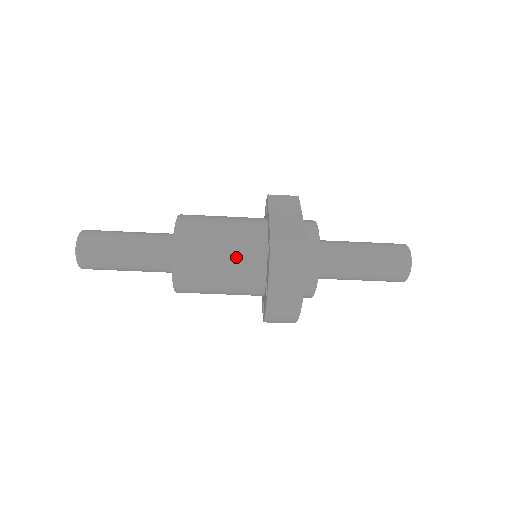
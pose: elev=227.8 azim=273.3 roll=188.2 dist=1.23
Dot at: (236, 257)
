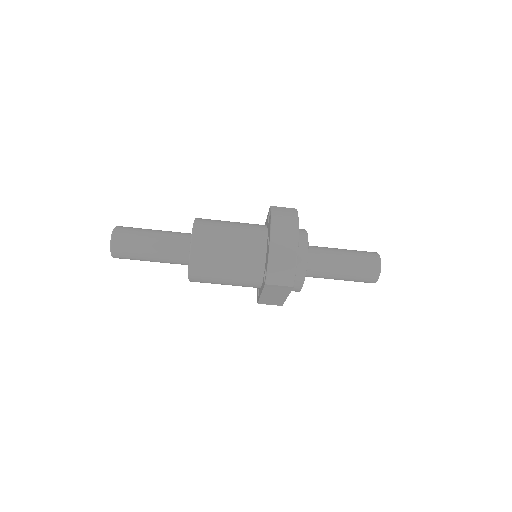
Dot at: (243, 228)
